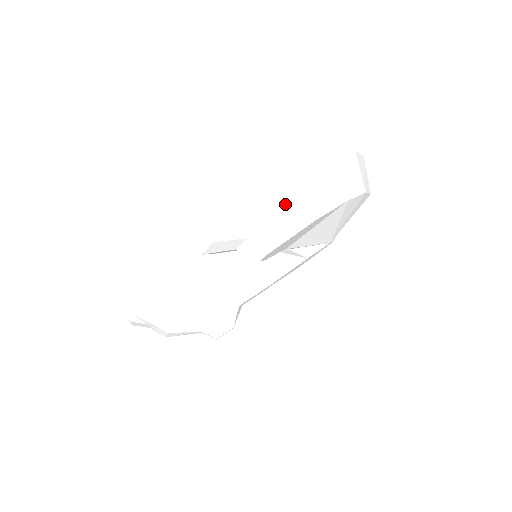
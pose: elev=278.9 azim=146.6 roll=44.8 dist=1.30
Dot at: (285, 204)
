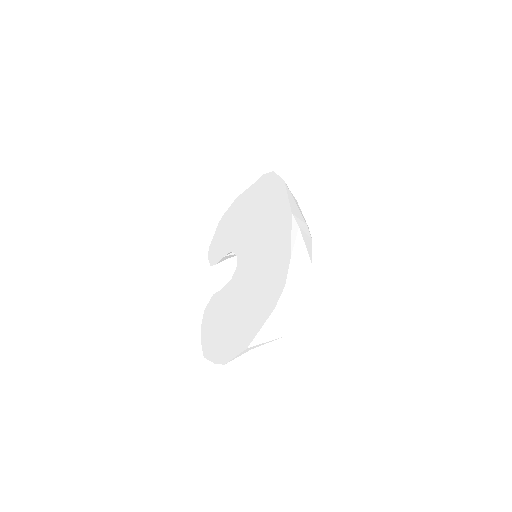
Dot at: occluded
